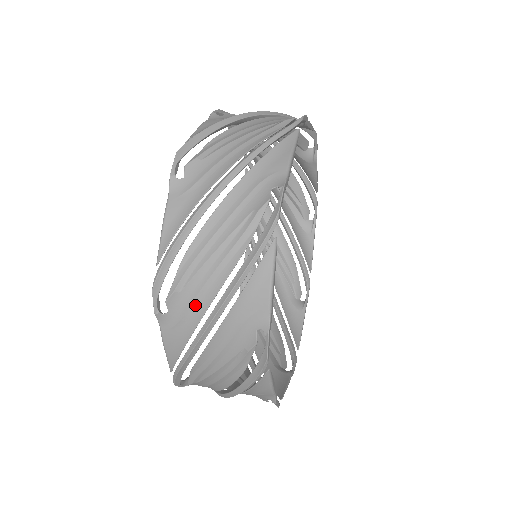
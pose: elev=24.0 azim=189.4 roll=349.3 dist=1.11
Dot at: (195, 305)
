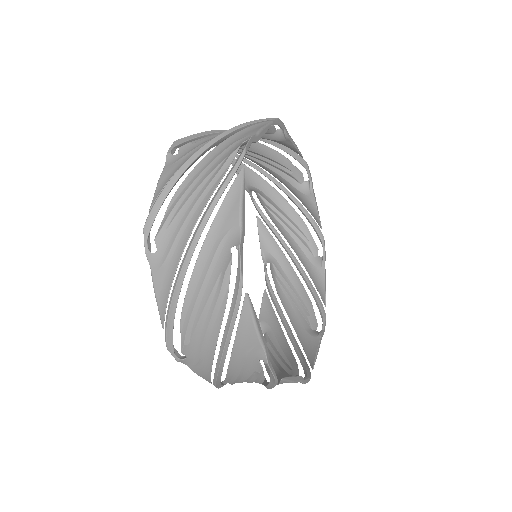
Dot at: (204, 350)
